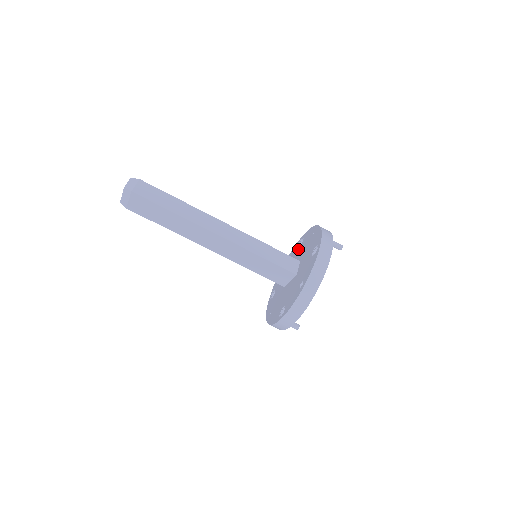
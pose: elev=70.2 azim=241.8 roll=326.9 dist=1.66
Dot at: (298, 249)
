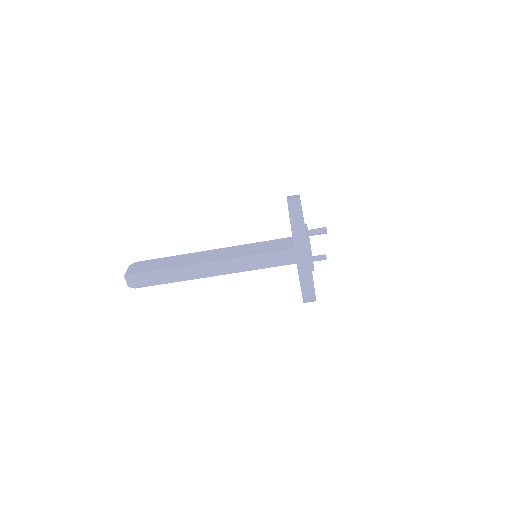
Dot at: occluded
